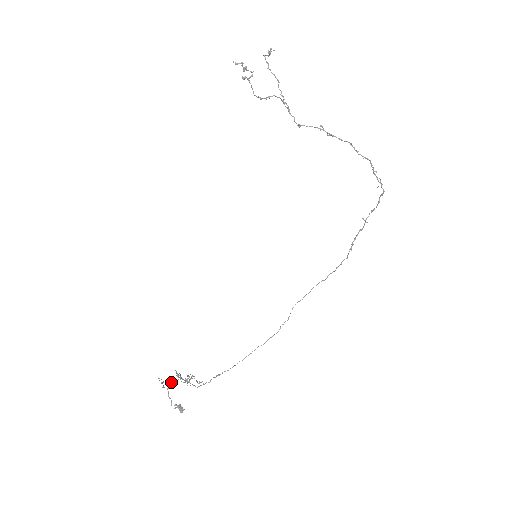
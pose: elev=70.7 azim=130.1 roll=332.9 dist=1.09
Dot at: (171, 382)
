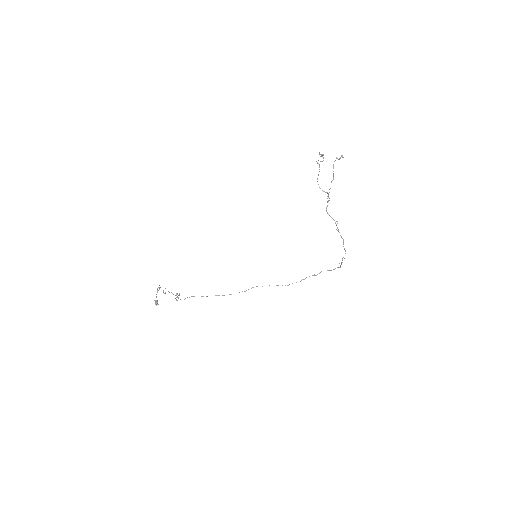
Dot at: occluded
